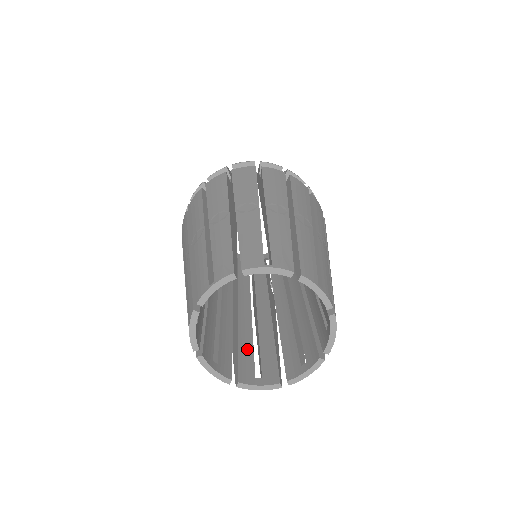
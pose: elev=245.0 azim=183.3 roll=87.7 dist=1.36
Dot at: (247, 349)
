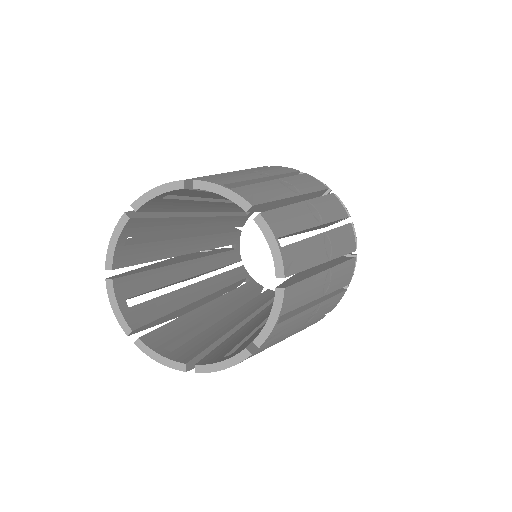
Dot at: (234, 342)
